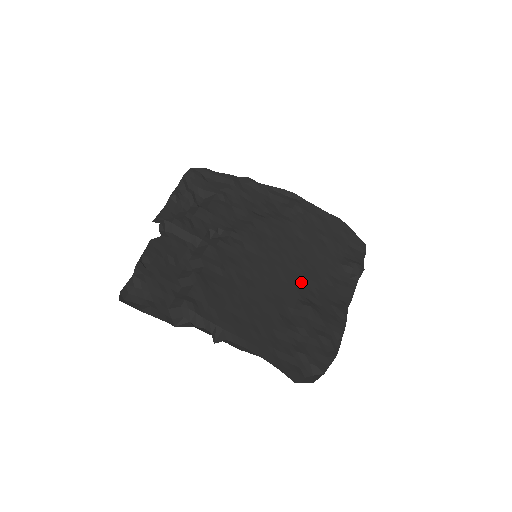
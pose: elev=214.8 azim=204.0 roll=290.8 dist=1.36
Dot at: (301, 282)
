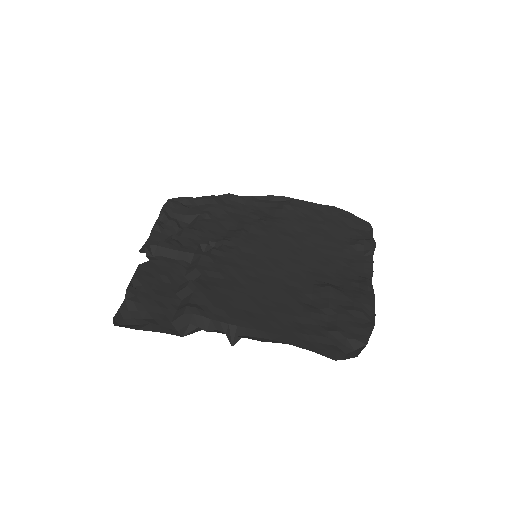
Dot at: (312, 269)
